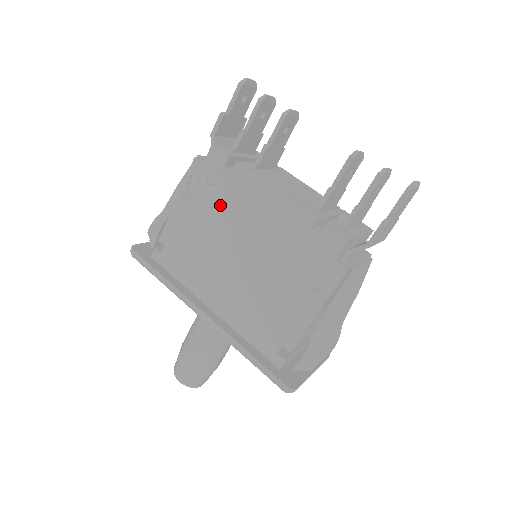
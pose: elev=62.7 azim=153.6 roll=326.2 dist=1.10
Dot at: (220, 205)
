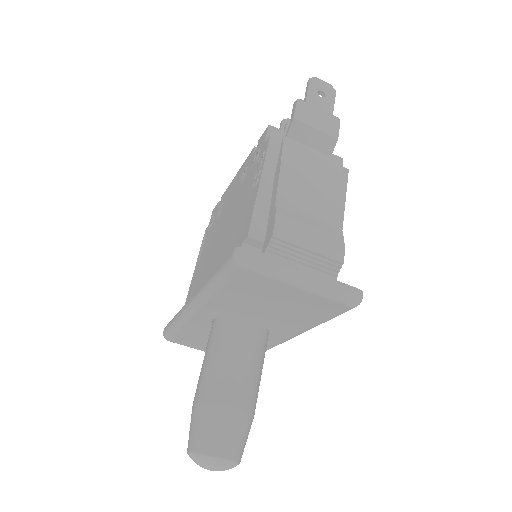
Dot at: (214, 229)
